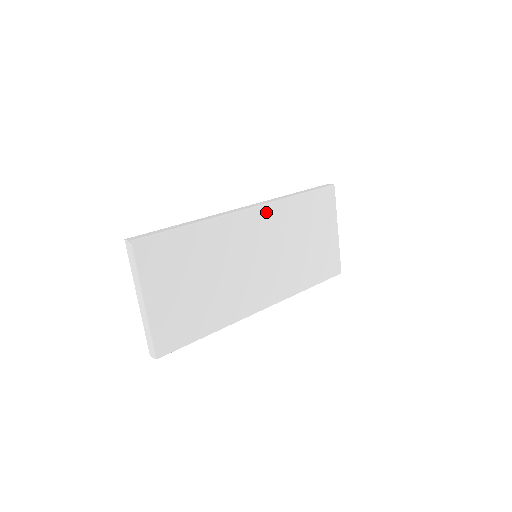
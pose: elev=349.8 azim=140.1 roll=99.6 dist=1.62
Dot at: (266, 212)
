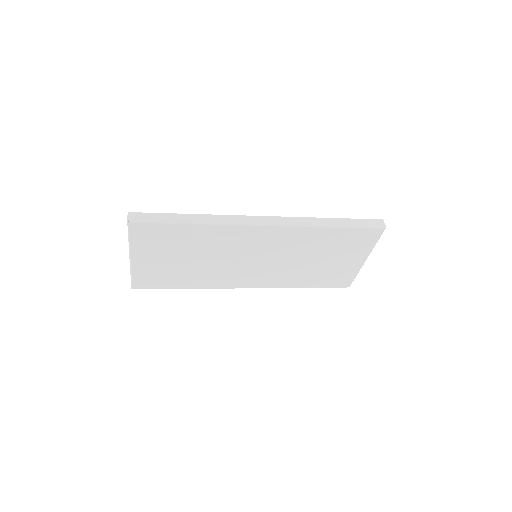
Dot at: (283, 231)
